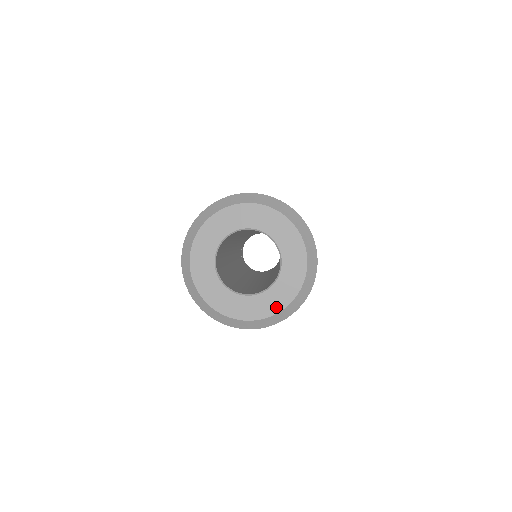
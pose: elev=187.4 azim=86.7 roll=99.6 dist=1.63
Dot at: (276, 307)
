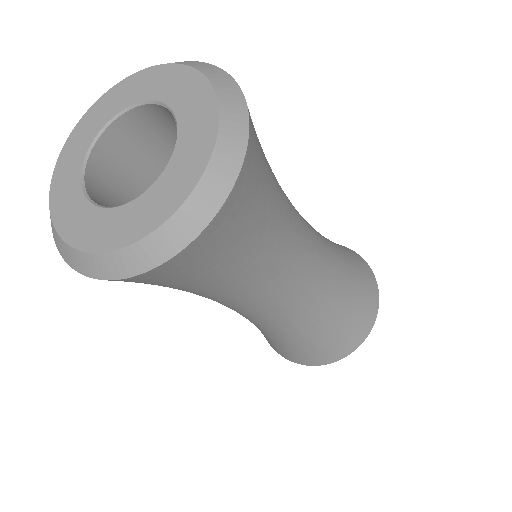
Dot at: (188, 182)
